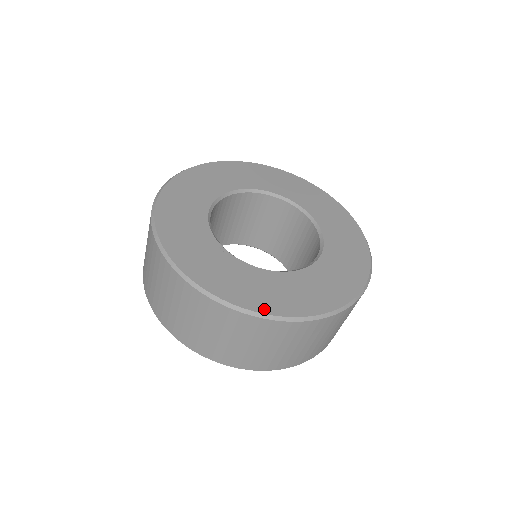
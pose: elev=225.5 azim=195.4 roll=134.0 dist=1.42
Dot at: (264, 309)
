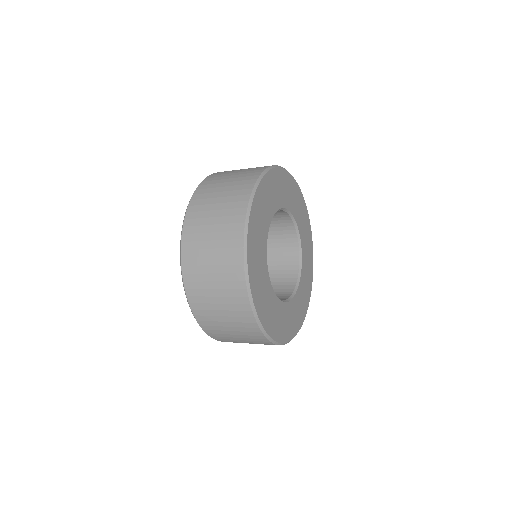
Dot at: (303, 318)
